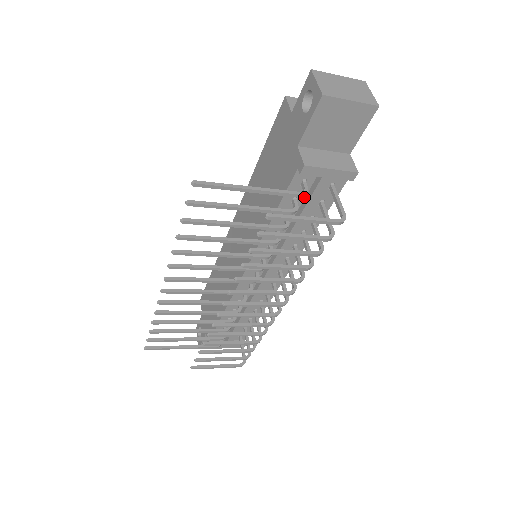
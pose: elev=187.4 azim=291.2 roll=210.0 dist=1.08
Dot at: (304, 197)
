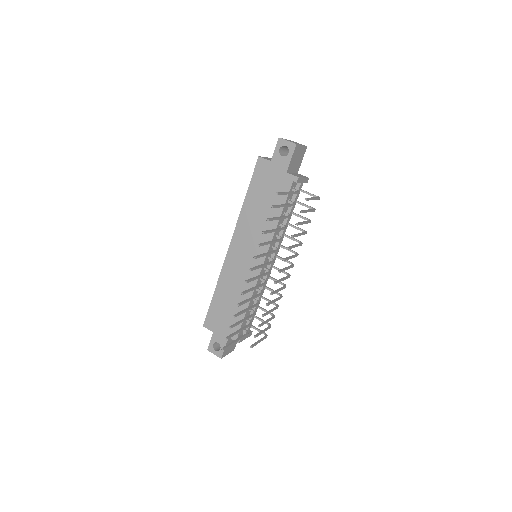
Dot at: (291, 199)
